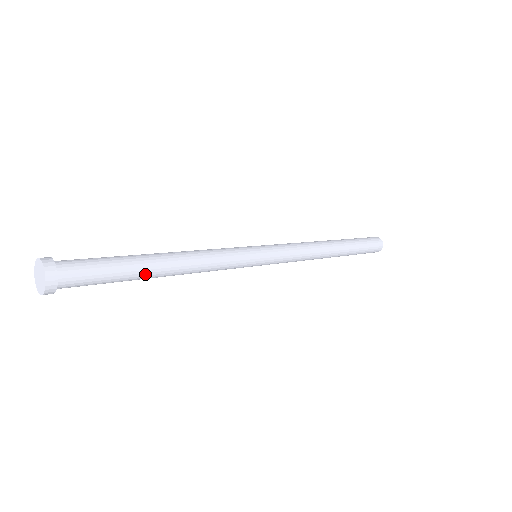
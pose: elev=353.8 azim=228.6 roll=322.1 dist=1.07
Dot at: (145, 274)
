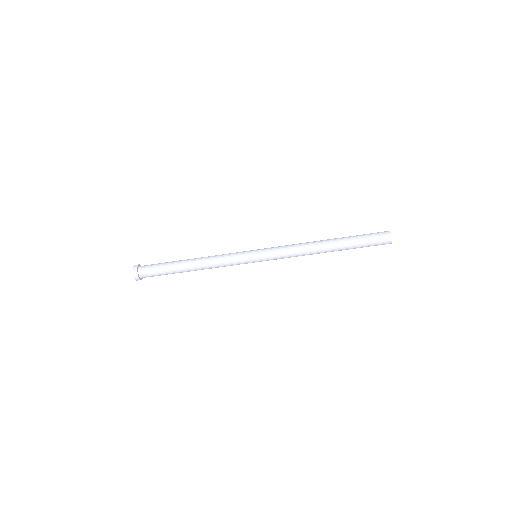
Dot at: (179, 267)
